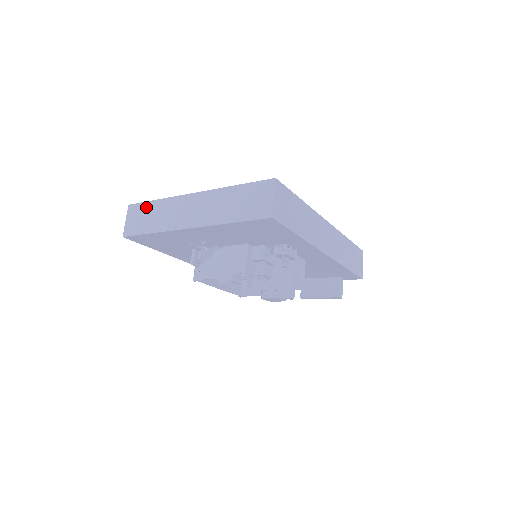
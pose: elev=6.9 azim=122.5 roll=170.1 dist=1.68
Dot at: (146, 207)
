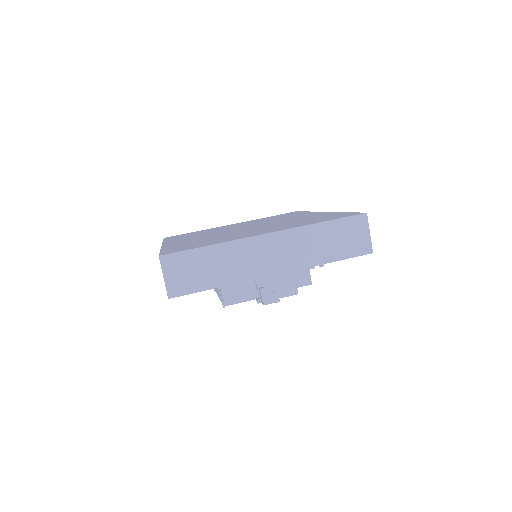
Dot at: (195, 256)
